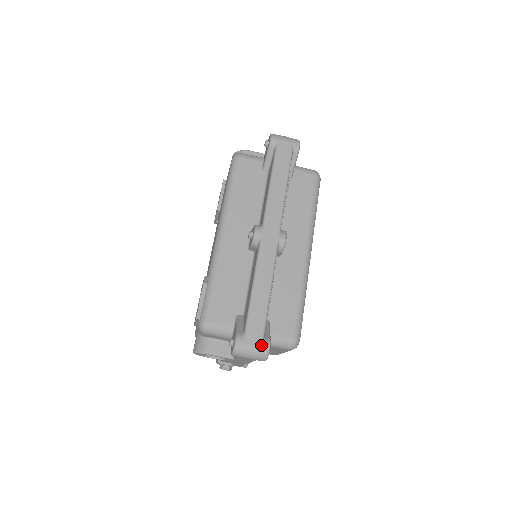
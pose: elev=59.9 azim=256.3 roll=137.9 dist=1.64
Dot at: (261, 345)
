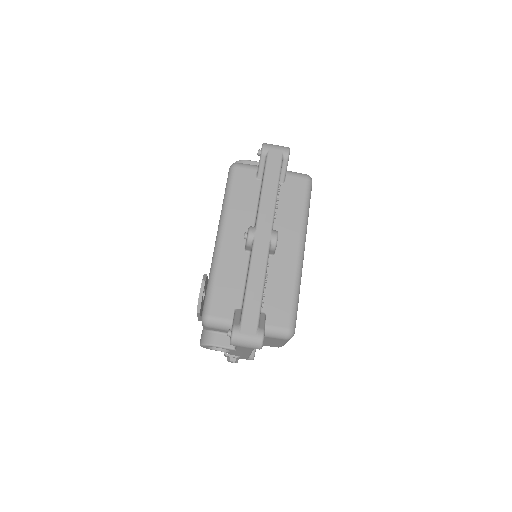
Dot at: (255, 334)
